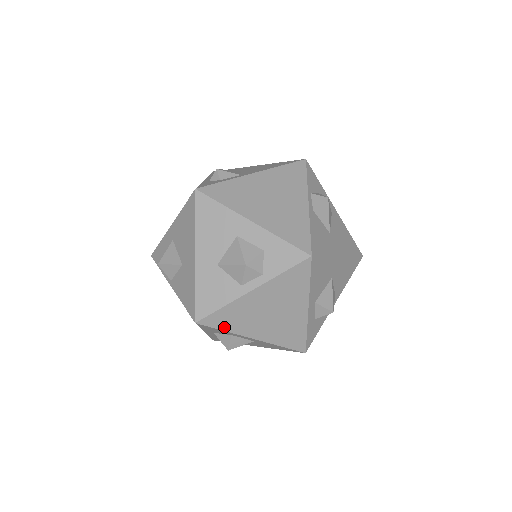
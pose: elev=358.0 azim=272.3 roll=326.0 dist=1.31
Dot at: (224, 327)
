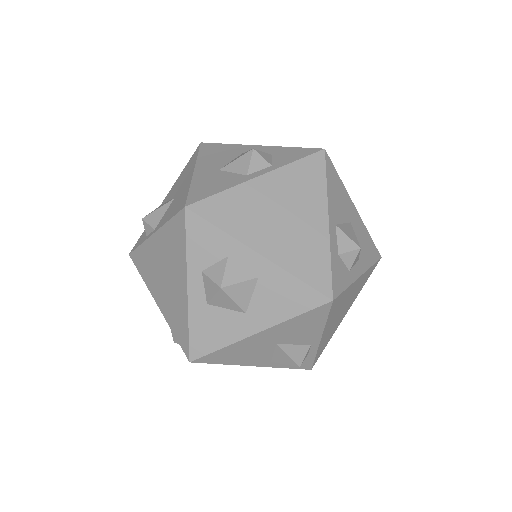
Dot at: (221, 223)
